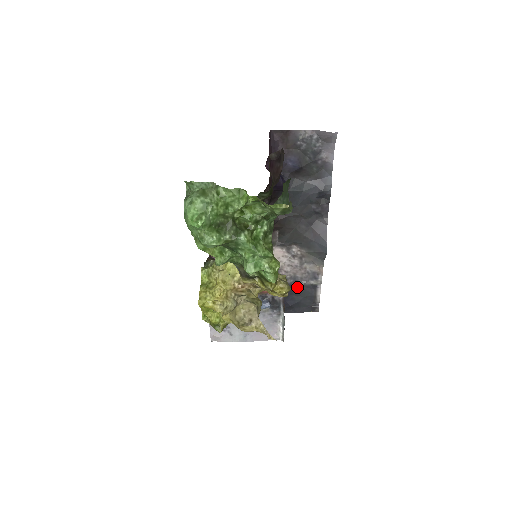
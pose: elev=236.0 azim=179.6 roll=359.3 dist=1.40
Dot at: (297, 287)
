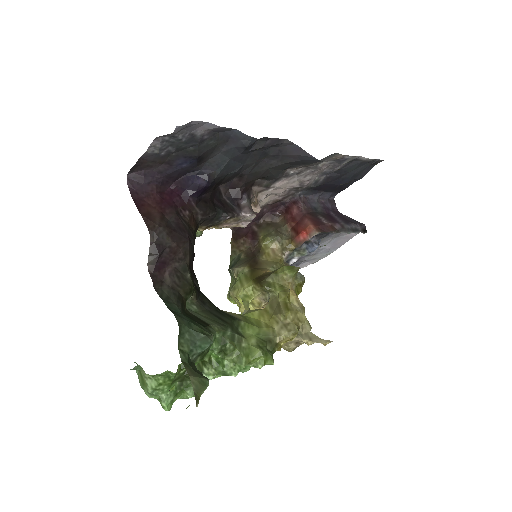
Dot at: (336, 173)
